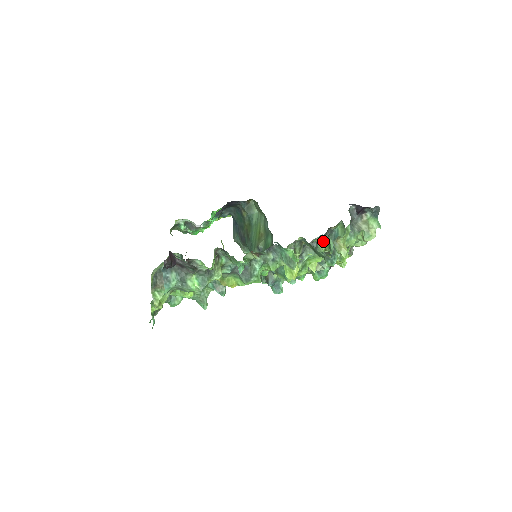
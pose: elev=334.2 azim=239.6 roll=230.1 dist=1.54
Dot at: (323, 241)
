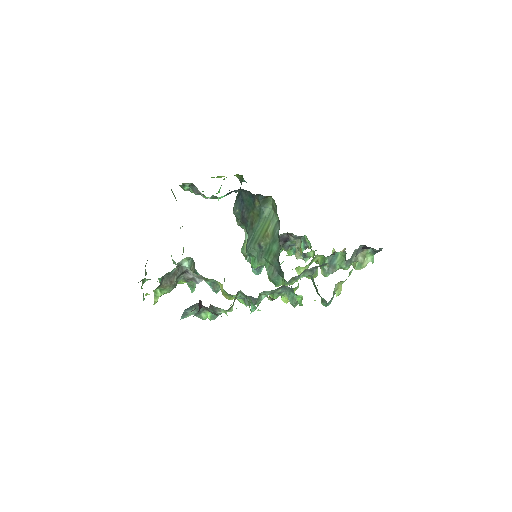
Dot at: occluded
